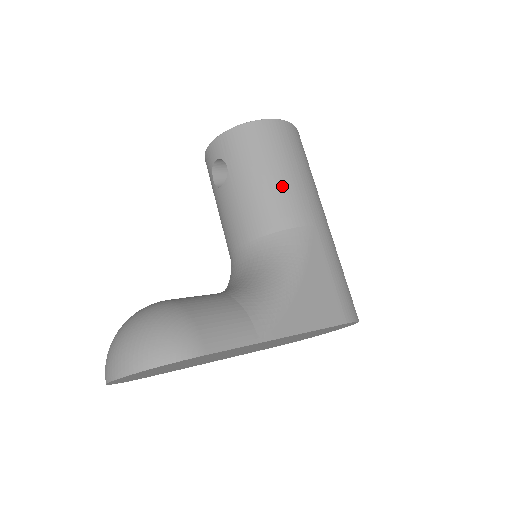
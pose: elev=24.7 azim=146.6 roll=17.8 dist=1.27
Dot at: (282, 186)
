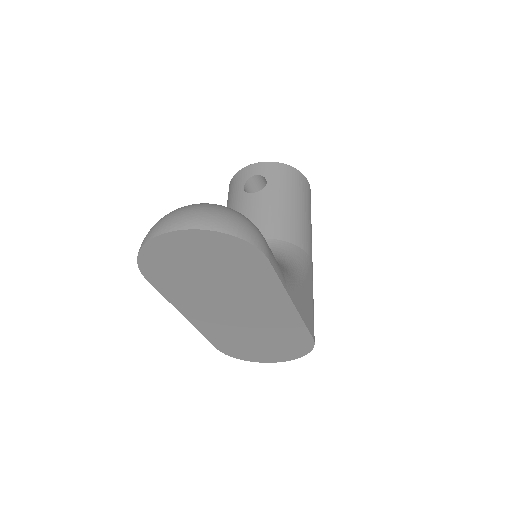
Dot at: (303, 219)
